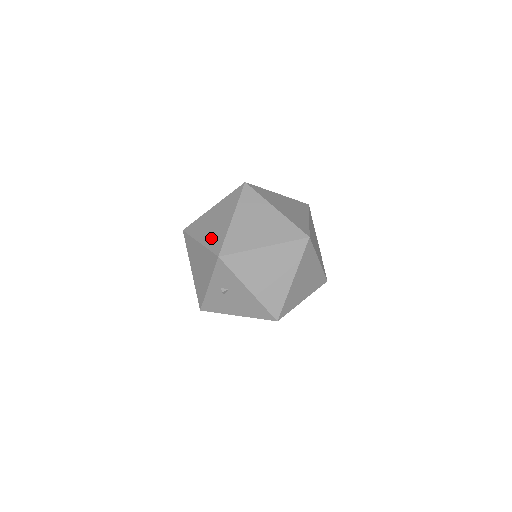
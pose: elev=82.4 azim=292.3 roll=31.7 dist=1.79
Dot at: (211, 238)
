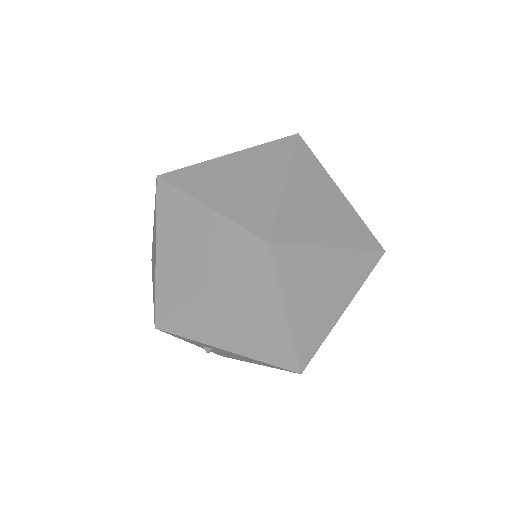
Dot at: occluded
